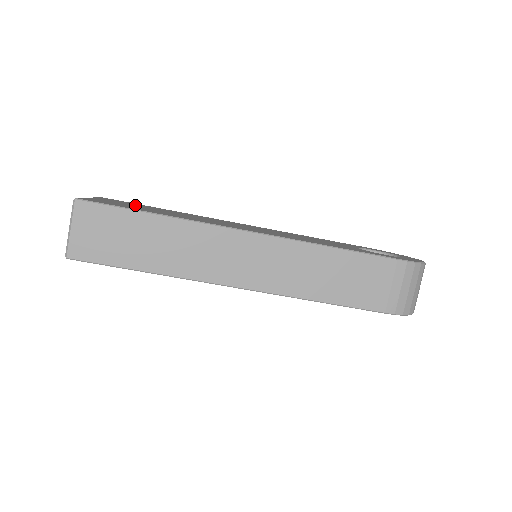
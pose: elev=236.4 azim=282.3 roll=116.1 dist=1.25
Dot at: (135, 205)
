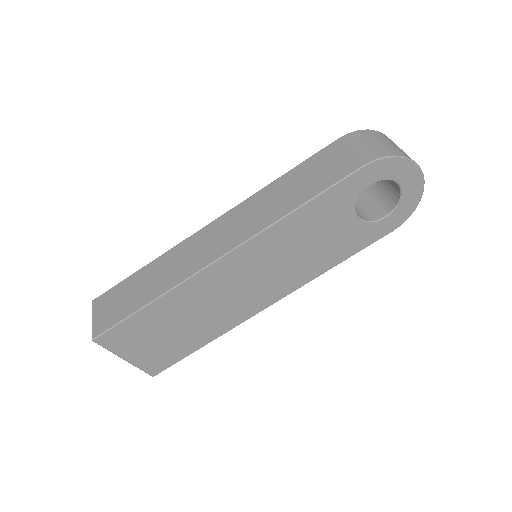
Dot at: occluded
